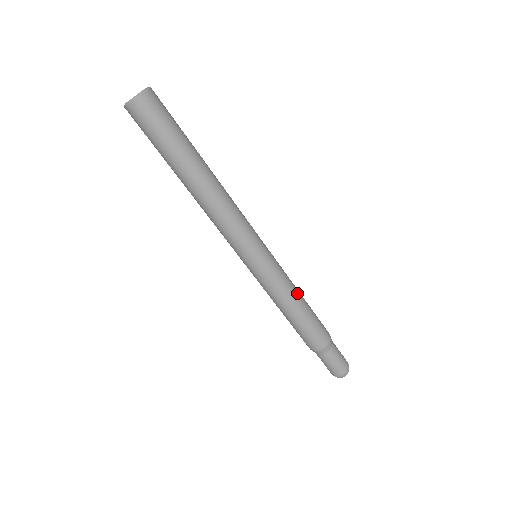
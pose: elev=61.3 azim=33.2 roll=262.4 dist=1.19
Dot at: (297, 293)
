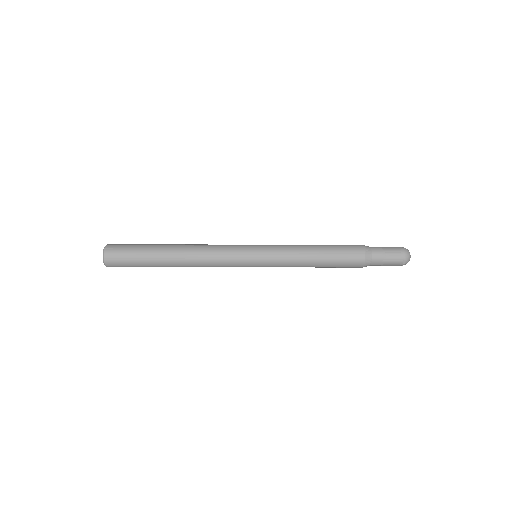
Dot at: (305, 255)
